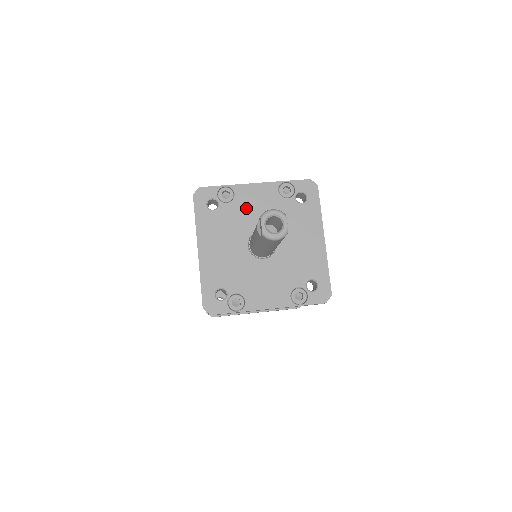
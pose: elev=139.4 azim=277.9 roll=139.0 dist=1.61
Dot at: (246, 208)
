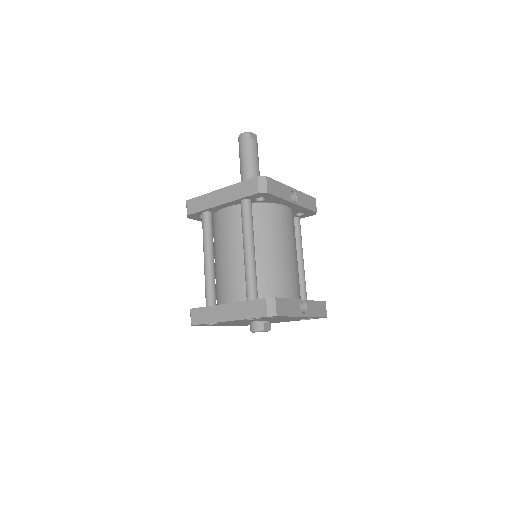
Dot at: occluded
